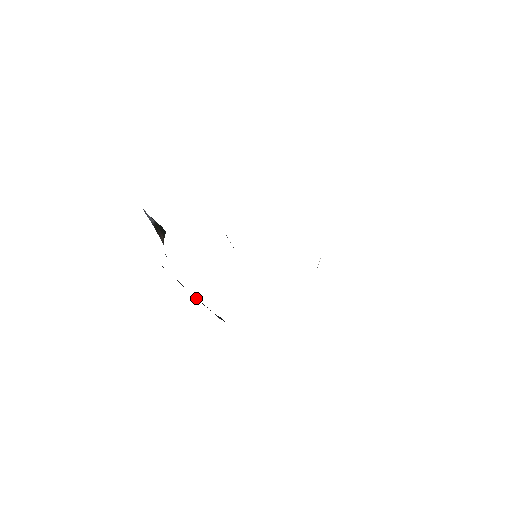
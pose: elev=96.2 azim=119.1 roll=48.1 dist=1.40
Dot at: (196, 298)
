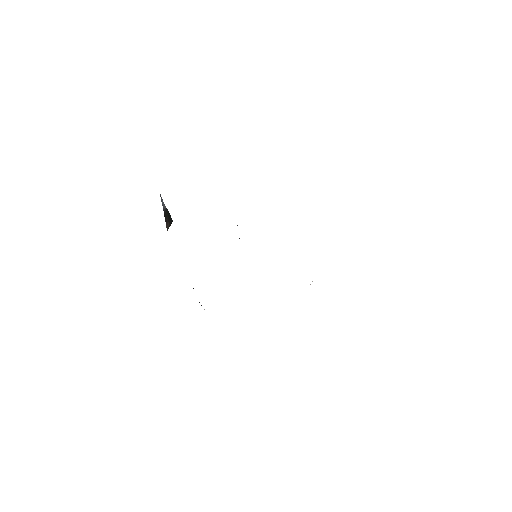
Dot at: occluded
